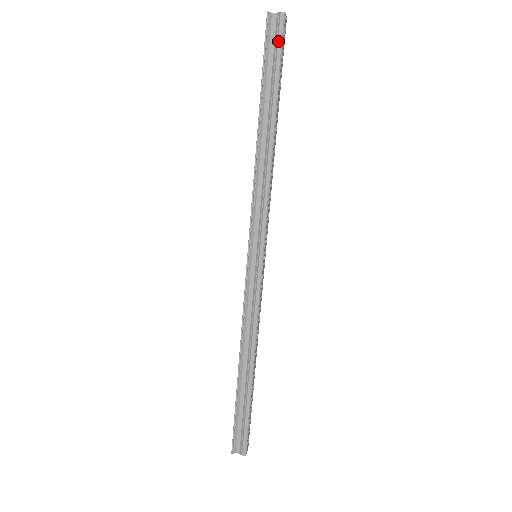
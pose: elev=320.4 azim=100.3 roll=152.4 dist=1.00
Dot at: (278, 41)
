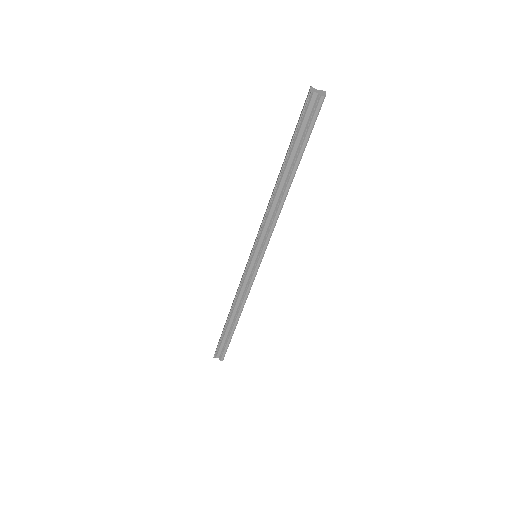
Dot at: (313, 118)
